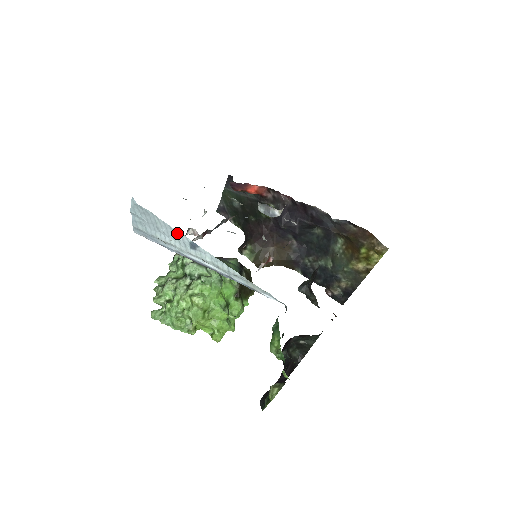
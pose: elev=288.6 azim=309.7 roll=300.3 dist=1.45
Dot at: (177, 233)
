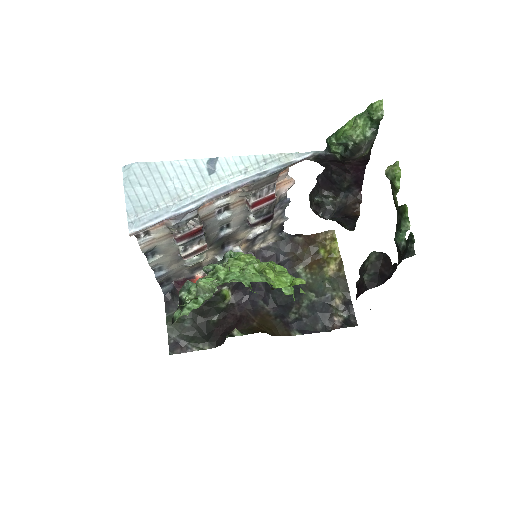
Dot at: (189, 164)
